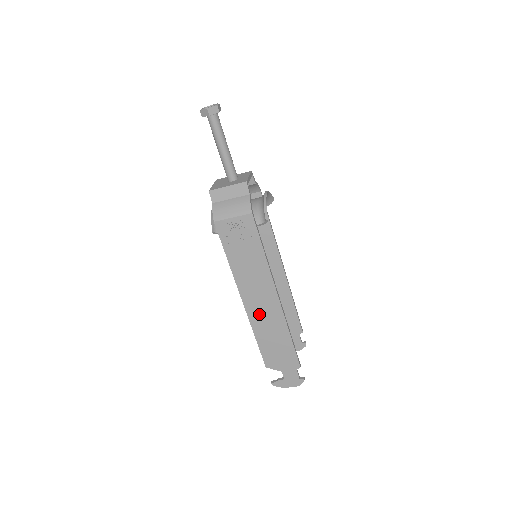
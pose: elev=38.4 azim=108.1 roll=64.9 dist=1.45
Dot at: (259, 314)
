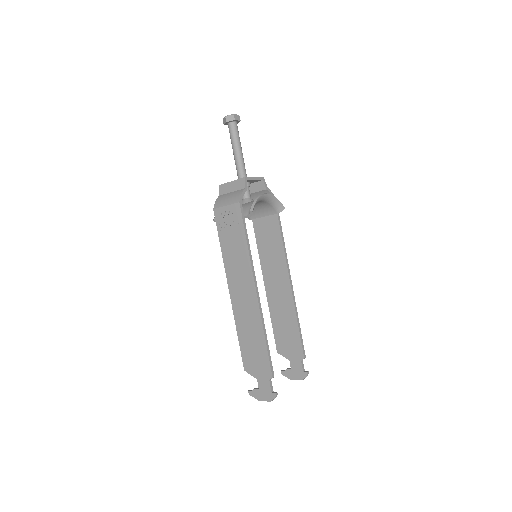
Dot at: (241, 307)
